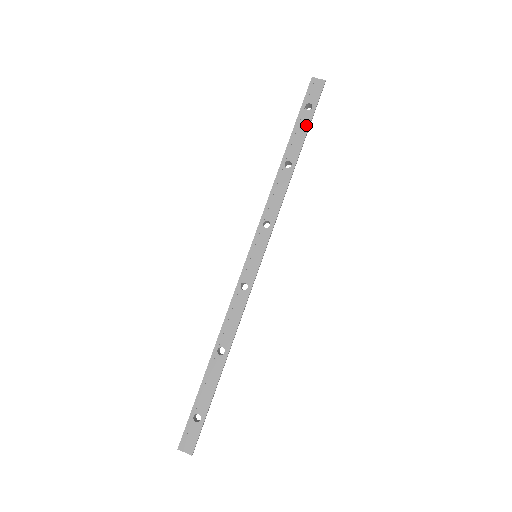
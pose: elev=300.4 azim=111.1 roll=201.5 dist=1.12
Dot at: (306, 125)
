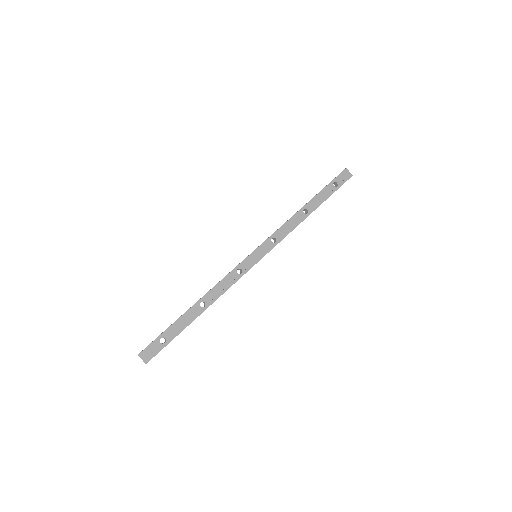
Dot at: (328, 194)
